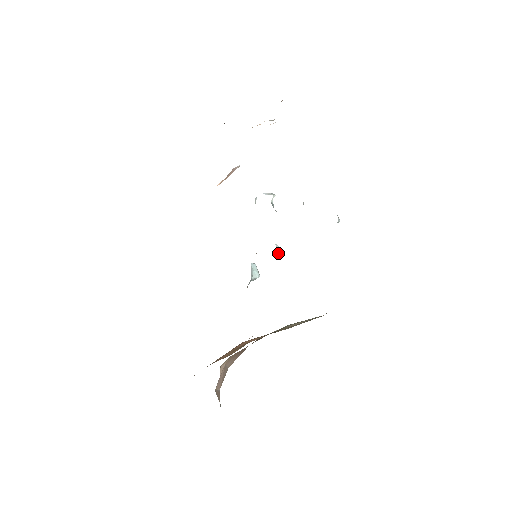
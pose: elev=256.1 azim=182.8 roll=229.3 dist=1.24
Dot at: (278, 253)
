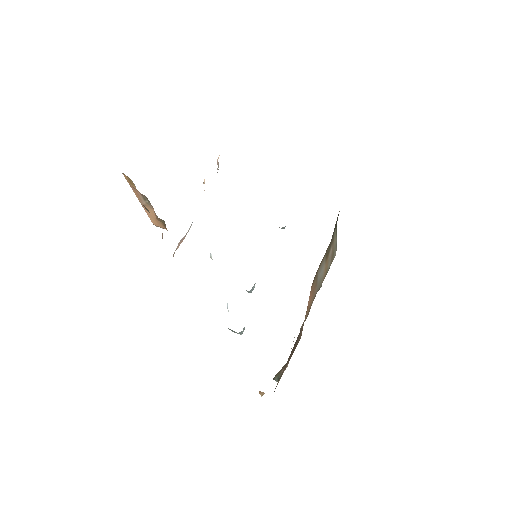
Dot at: occluded
